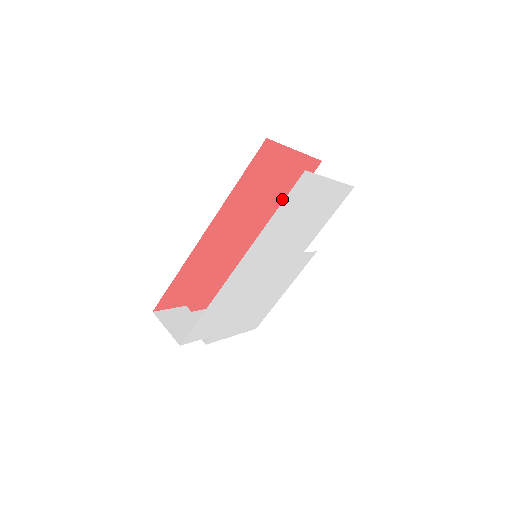
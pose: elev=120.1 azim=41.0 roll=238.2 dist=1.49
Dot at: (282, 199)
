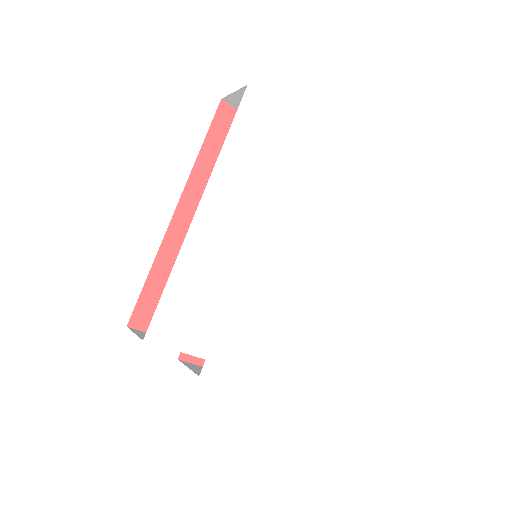
Dot at: occluded
